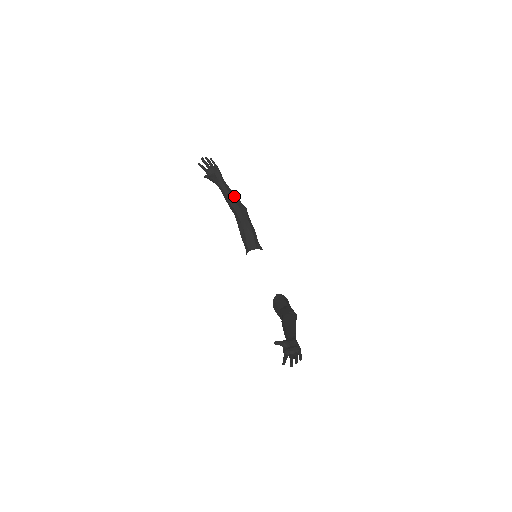
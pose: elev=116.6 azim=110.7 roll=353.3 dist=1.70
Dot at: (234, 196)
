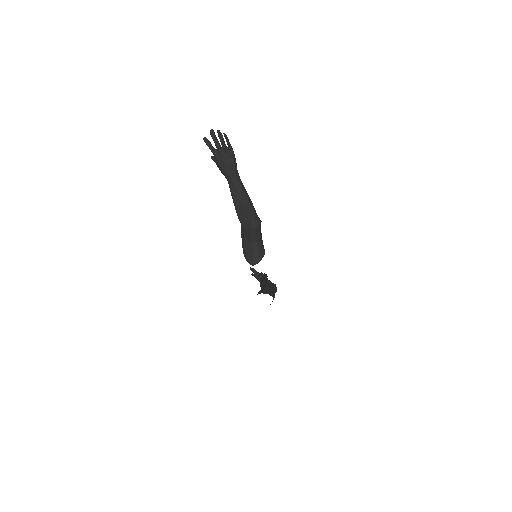
Dot at: occluded
